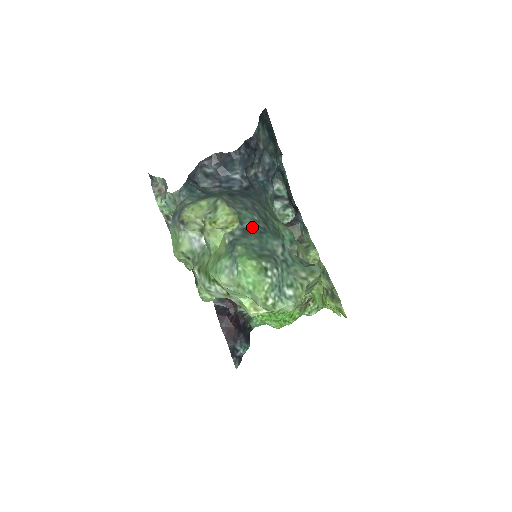
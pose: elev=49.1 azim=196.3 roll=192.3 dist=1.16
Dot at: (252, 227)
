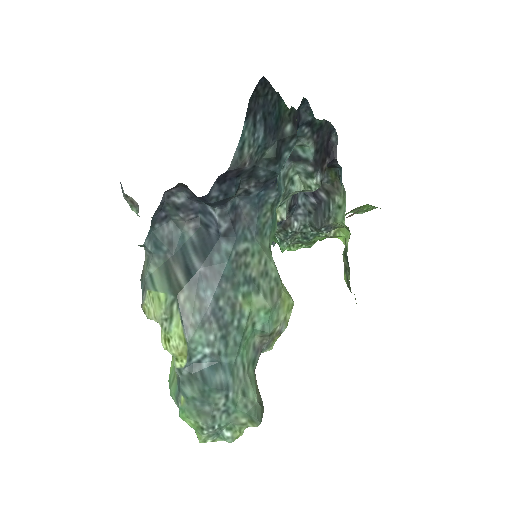
Dot at: (203, 359)
